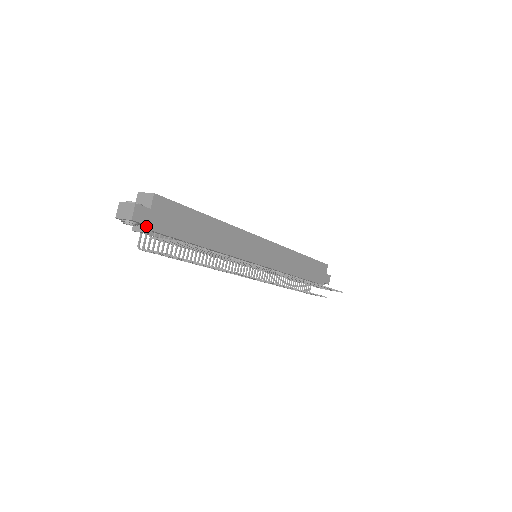
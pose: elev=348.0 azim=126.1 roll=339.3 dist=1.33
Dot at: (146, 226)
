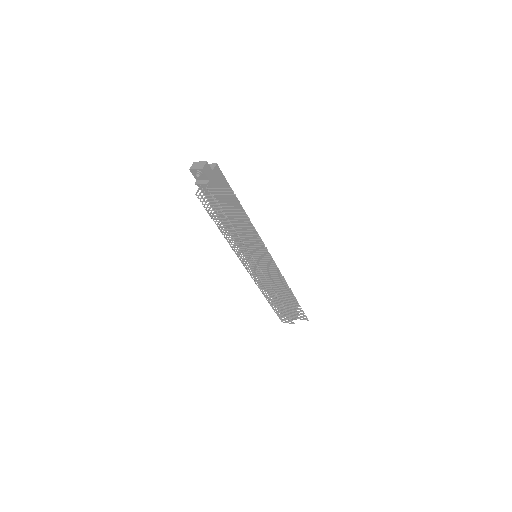
Dot at: (207, 180)
